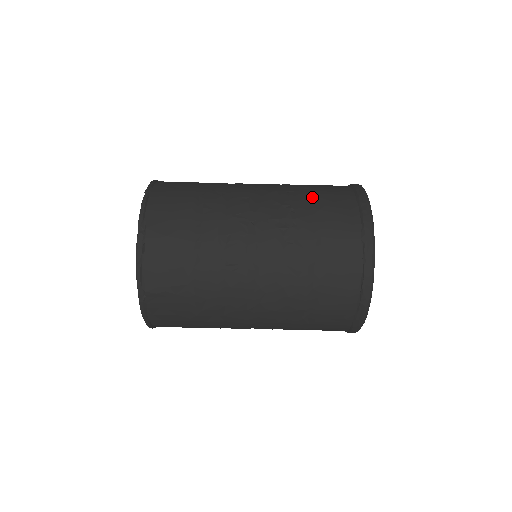
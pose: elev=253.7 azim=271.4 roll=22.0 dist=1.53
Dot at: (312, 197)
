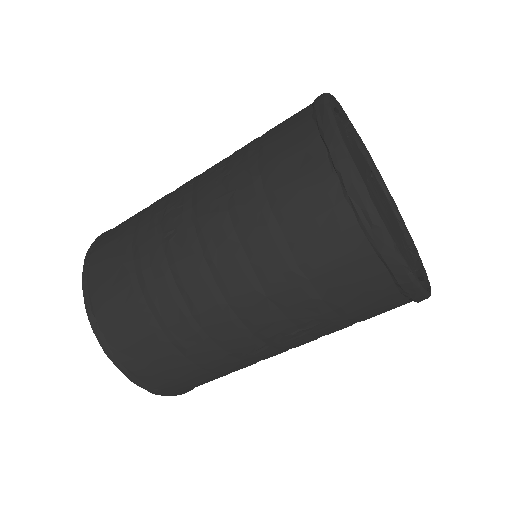
Dot at: occluded
